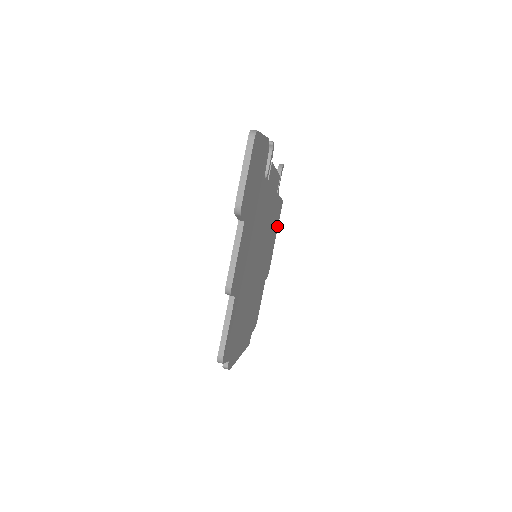
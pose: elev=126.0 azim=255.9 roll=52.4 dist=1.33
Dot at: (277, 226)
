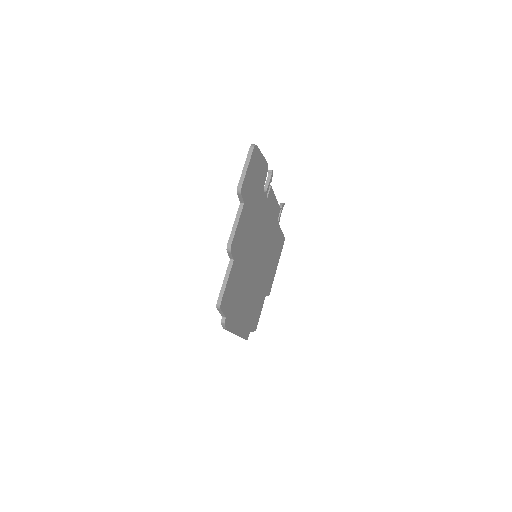
Dot at: (279, 256)
